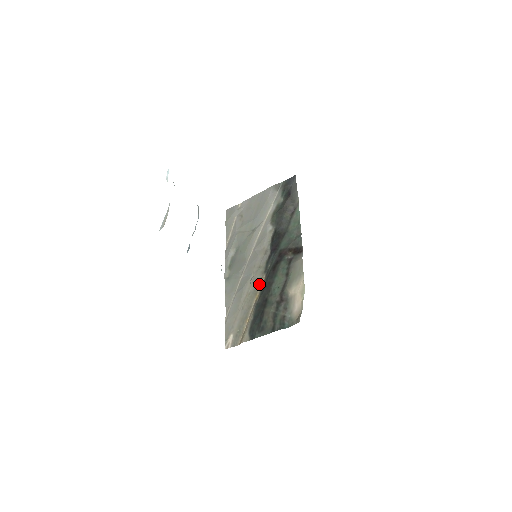
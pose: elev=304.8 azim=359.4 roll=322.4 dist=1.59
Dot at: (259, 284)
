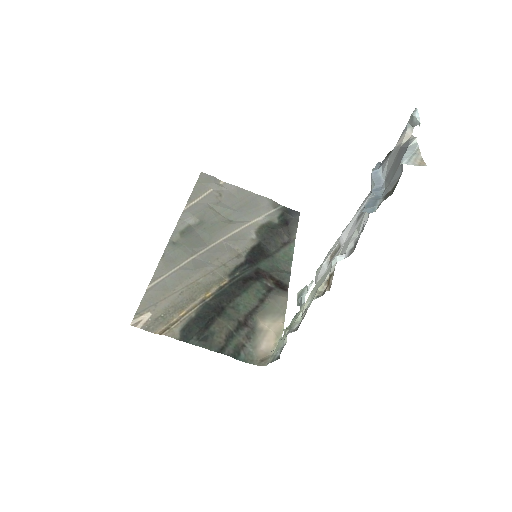
Dot at: (217, 283)
